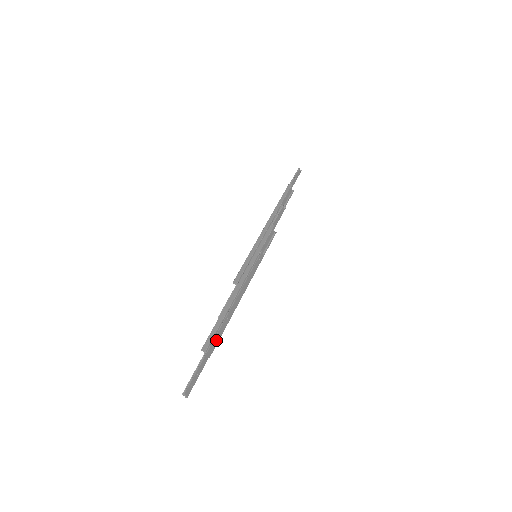
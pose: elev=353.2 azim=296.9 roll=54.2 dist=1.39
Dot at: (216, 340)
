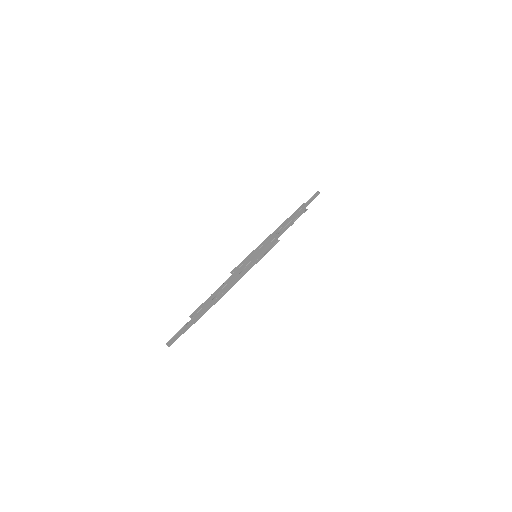
Dot at: (203, 312)
